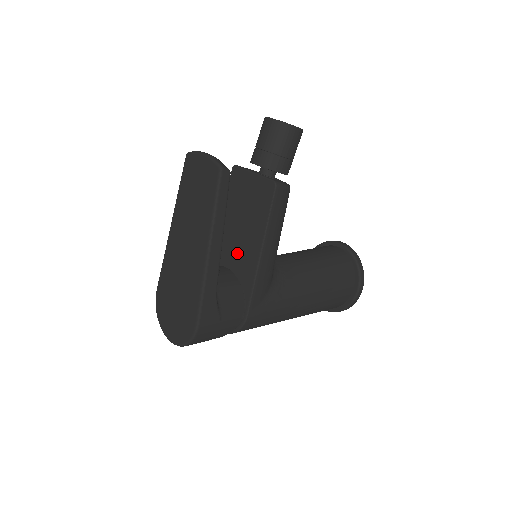
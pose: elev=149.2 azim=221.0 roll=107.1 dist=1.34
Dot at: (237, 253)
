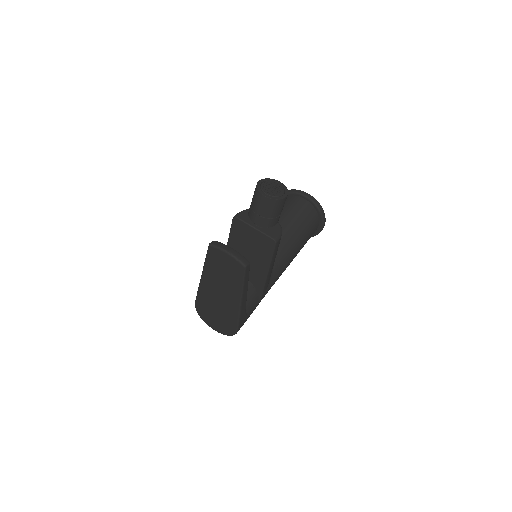
Dot at: occluded
